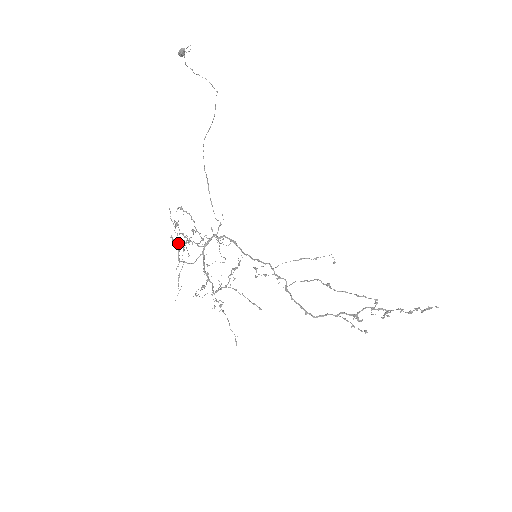
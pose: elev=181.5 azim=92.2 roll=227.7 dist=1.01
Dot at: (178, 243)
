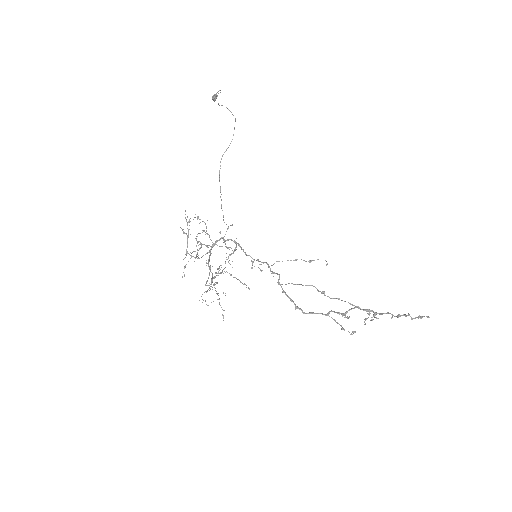
Dot at: (188, 237)
